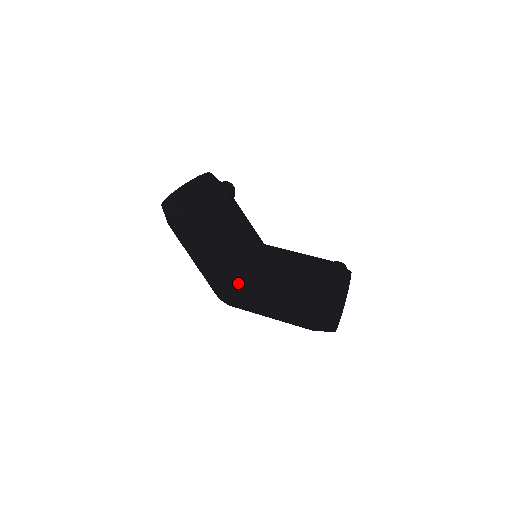
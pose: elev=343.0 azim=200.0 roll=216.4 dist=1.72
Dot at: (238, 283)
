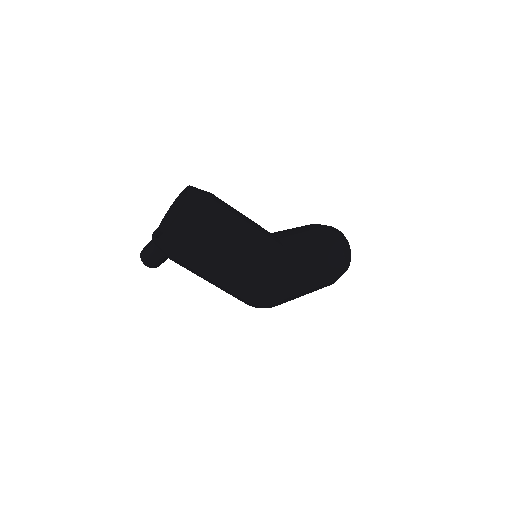
Dot at: (289, 252)
